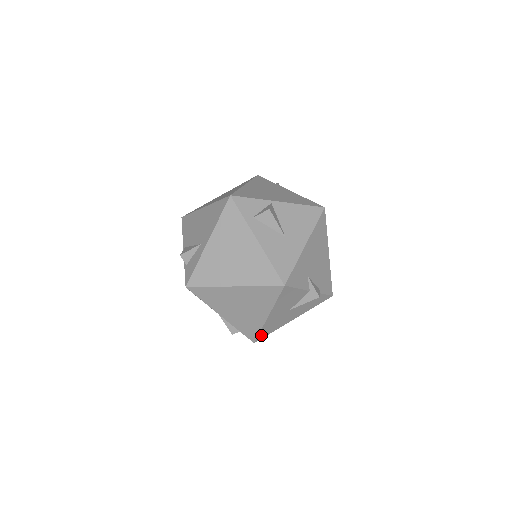
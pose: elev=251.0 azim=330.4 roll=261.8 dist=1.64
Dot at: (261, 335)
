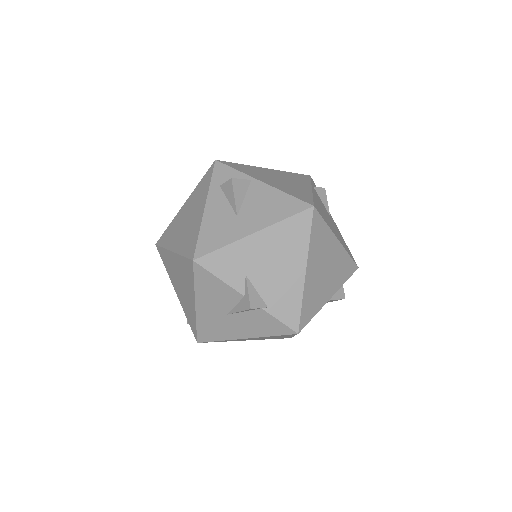
Dot at: (202, 335)
